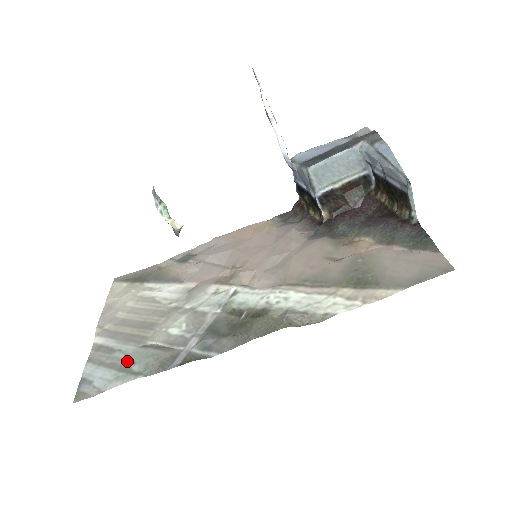
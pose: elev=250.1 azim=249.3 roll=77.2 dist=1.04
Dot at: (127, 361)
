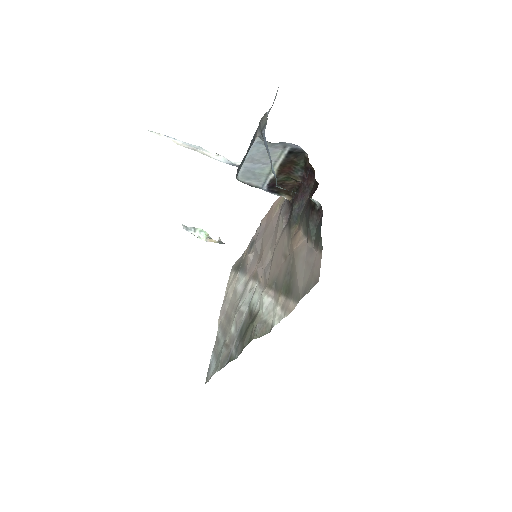
Dot at: (218, 354)
